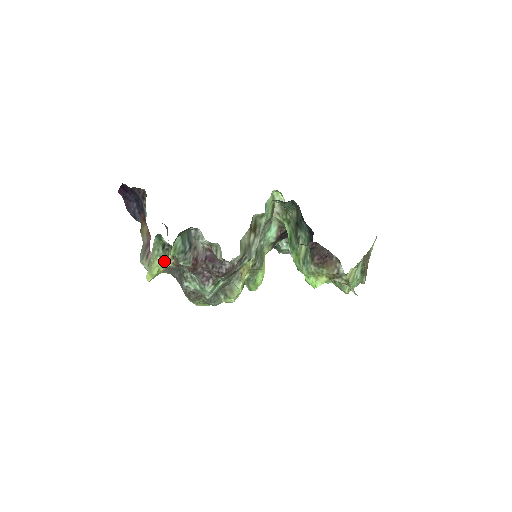
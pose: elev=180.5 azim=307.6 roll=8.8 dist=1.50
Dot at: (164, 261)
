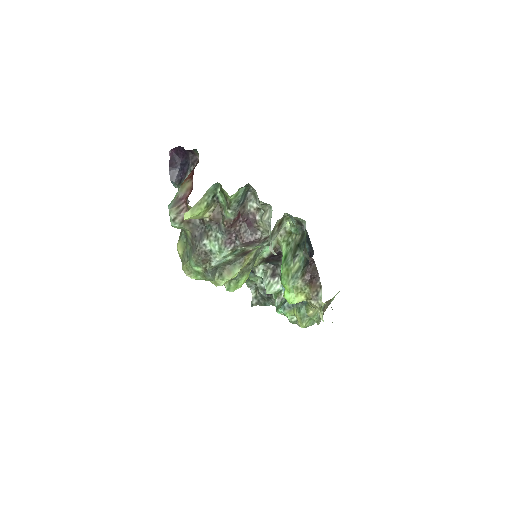
Dot at: (207, 209)
